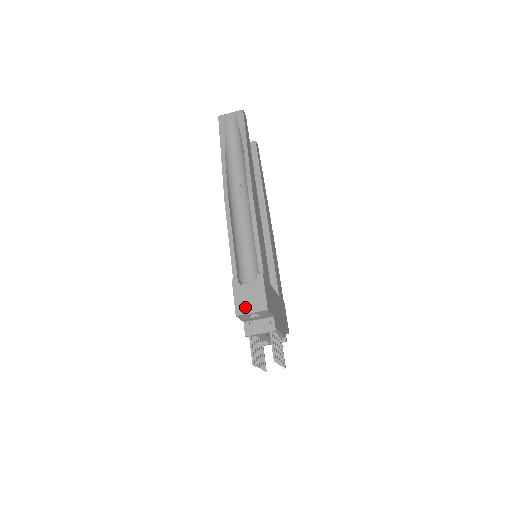
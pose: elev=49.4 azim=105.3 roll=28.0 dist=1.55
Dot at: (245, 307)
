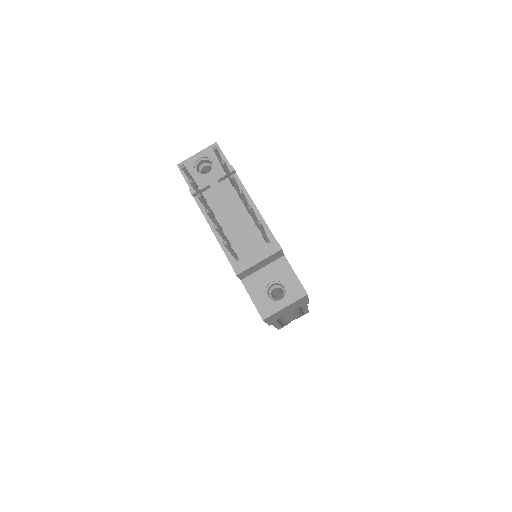
Dot at: occluded
